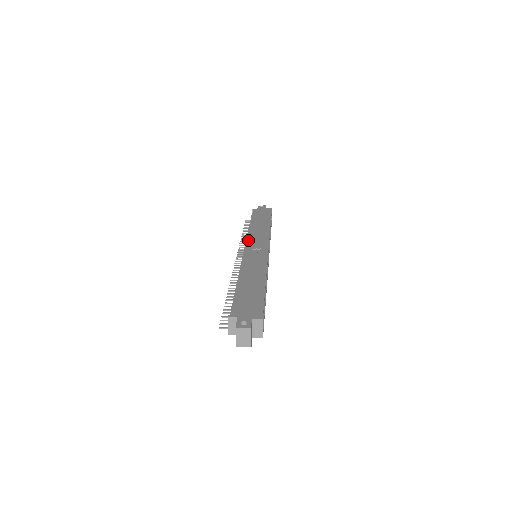
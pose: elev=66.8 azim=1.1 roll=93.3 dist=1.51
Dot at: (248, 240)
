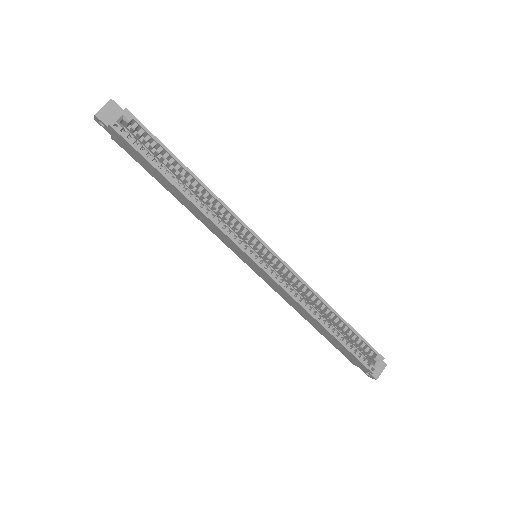
Dot at: occluded
